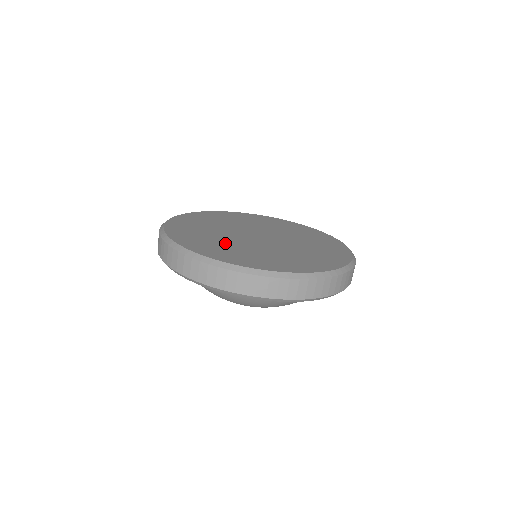
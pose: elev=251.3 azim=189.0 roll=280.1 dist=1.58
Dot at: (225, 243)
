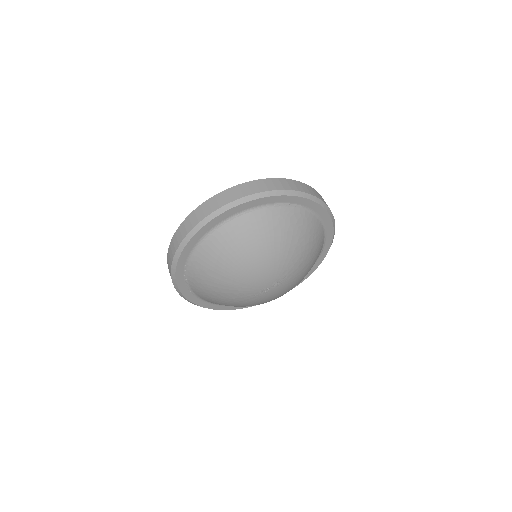
Dot at: occluded
